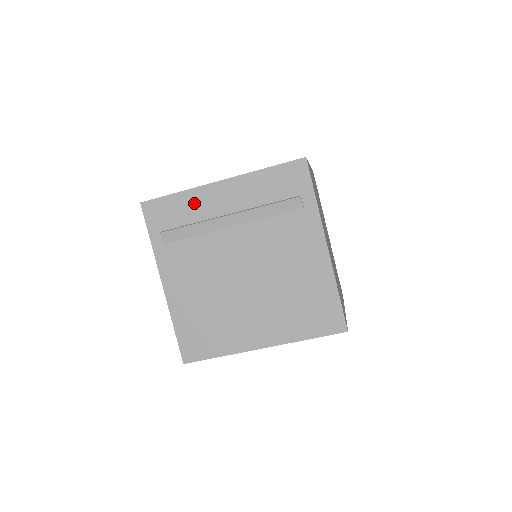
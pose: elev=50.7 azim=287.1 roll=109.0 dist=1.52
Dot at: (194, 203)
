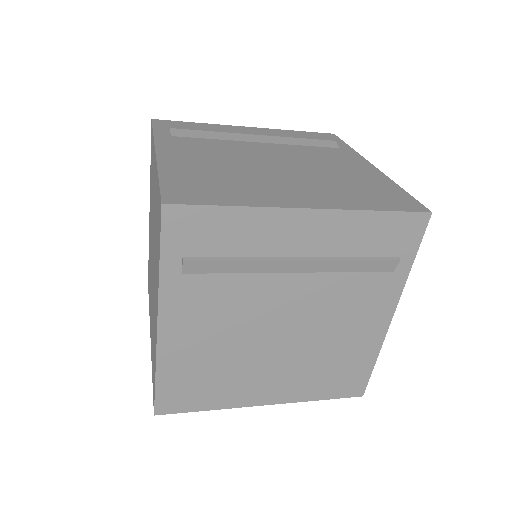
Dot at: (255, 229)
